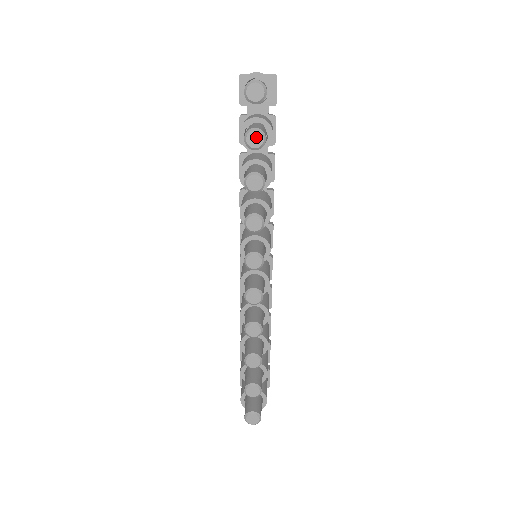
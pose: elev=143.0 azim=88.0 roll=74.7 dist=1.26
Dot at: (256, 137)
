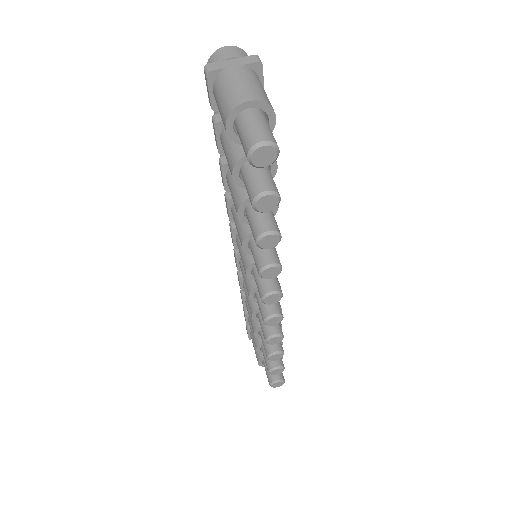
Dot at: (268, 201)
